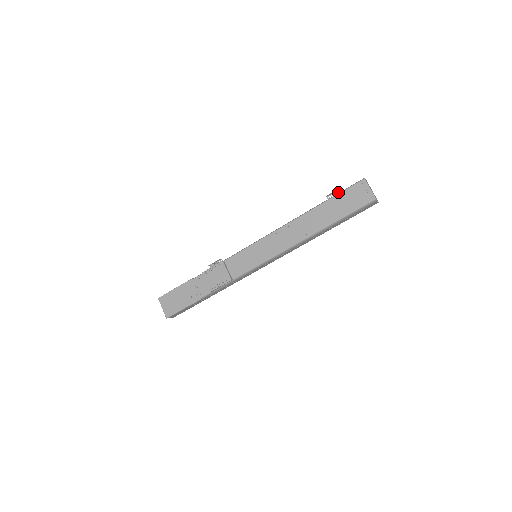
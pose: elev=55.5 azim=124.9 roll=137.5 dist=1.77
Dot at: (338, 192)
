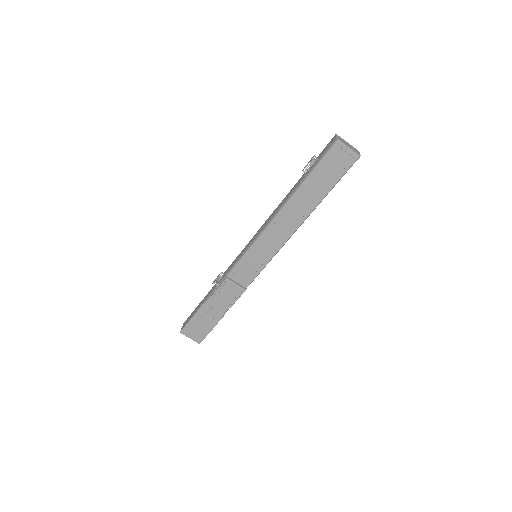
Dot at: (313, 163)
